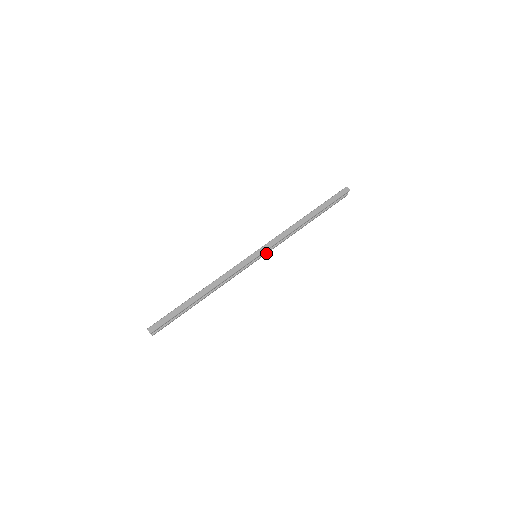
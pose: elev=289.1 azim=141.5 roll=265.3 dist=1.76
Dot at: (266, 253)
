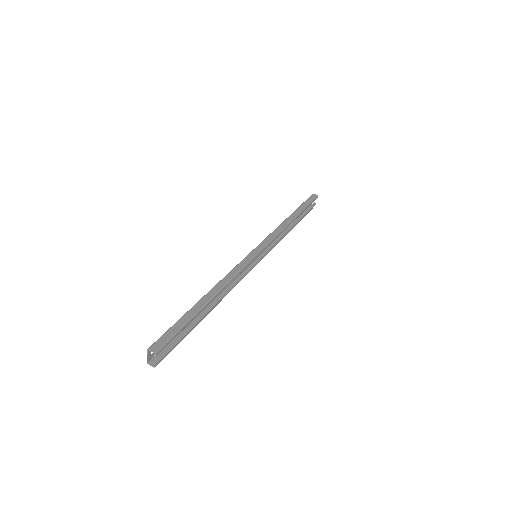
Dot at: (264, 255)
